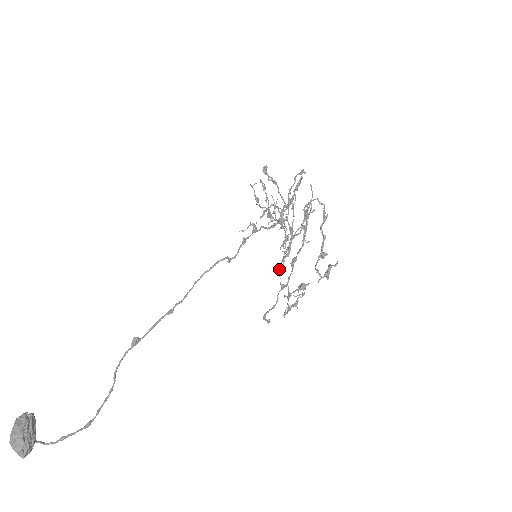
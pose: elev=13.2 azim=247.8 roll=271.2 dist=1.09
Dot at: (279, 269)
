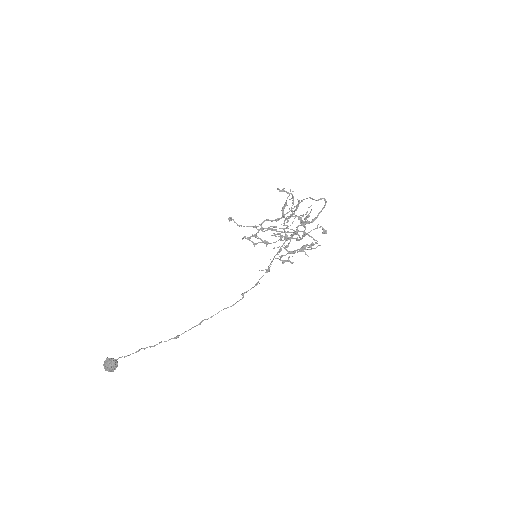
Dot at: (262, 230)
